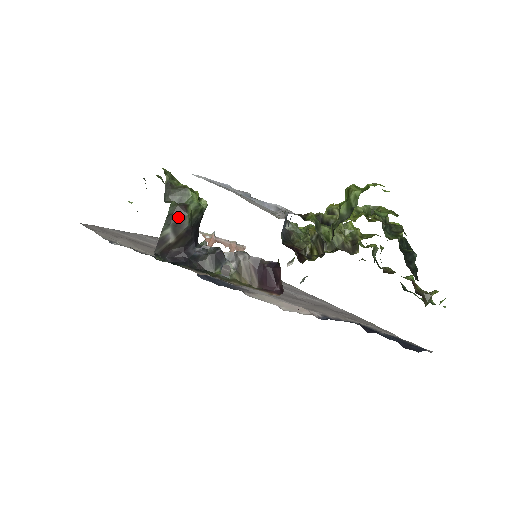
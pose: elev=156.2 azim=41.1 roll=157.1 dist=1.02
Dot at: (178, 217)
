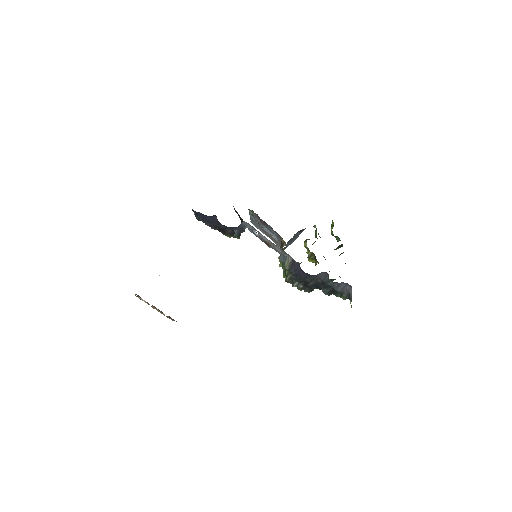
Dot at: occluded
